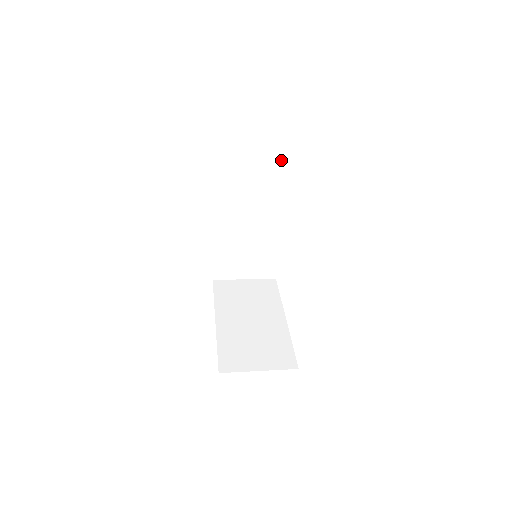
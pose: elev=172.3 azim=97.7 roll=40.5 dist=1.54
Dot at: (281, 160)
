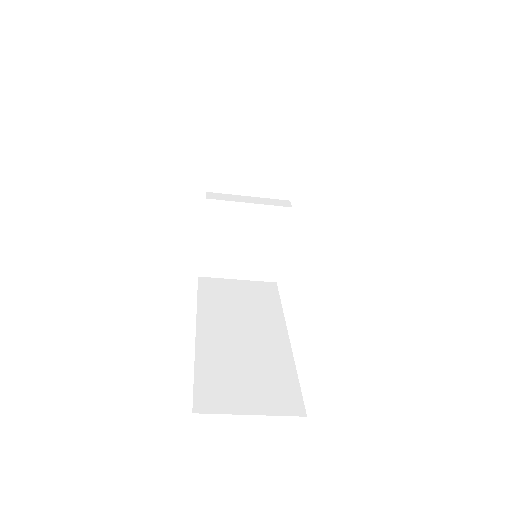
Dot at: (269, 287)
